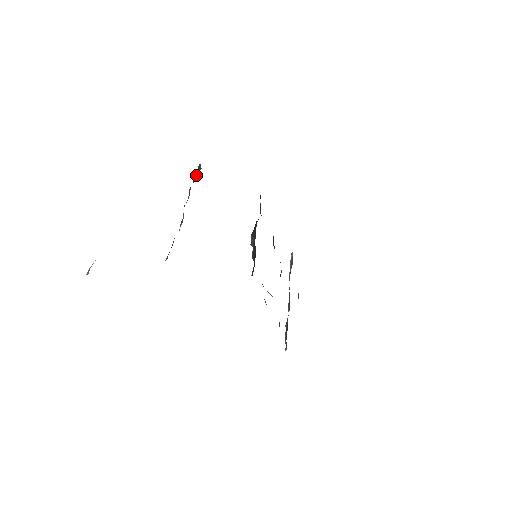
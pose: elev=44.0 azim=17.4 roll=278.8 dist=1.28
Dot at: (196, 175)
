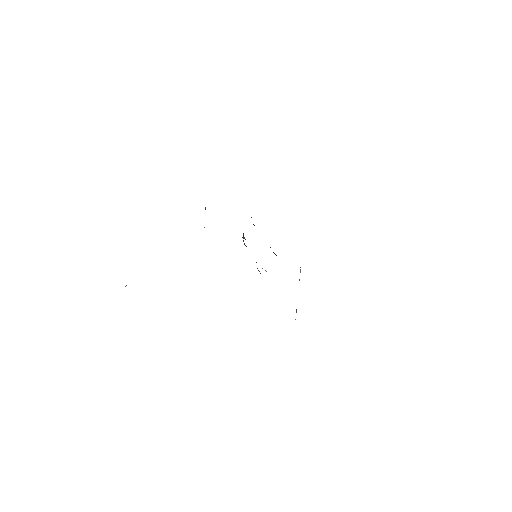
Dot at: occluded
